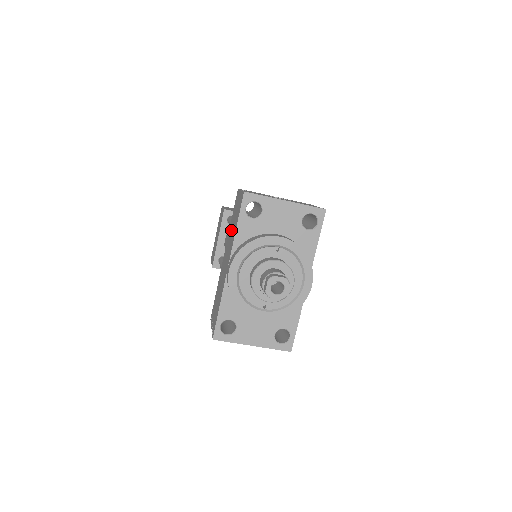
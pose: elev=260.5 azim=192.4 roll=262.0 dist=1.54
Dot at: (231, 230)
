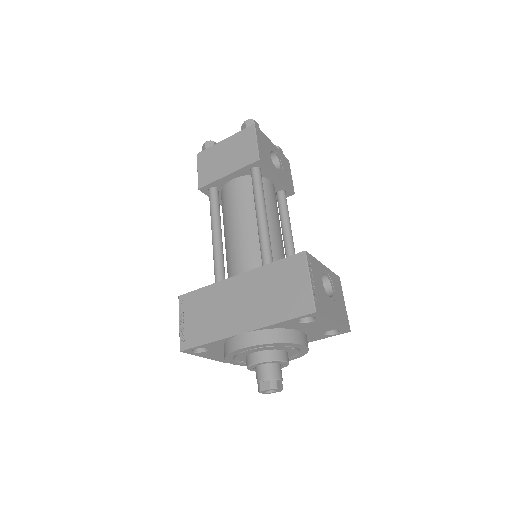
Dot at: (268, 287)
